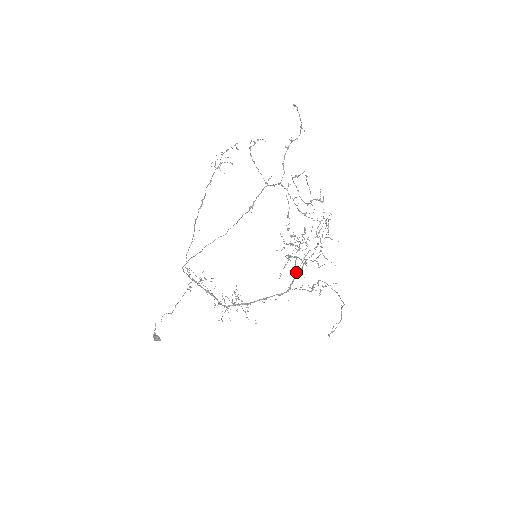
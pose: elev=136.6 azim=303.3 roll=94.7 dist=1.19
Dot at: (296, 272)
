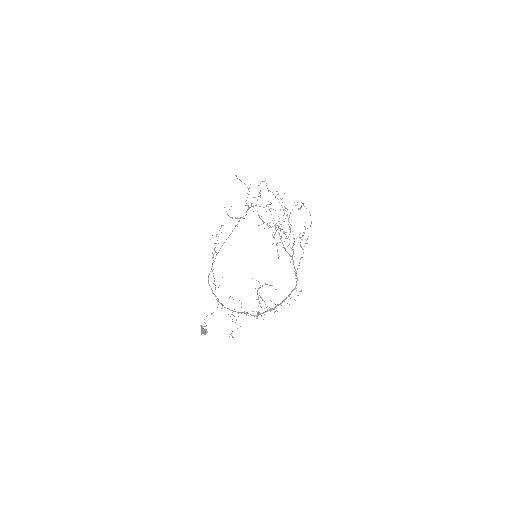
Dot at: occluded
